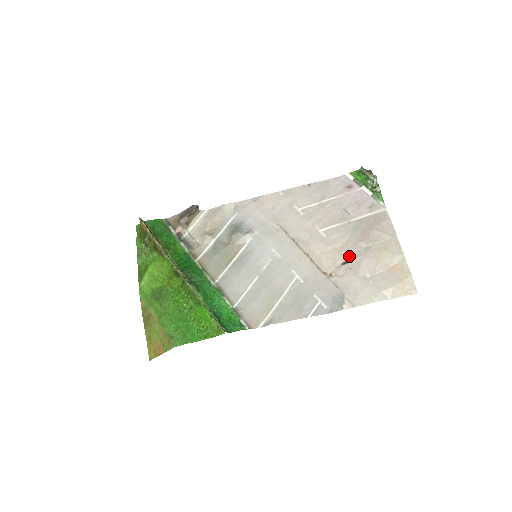
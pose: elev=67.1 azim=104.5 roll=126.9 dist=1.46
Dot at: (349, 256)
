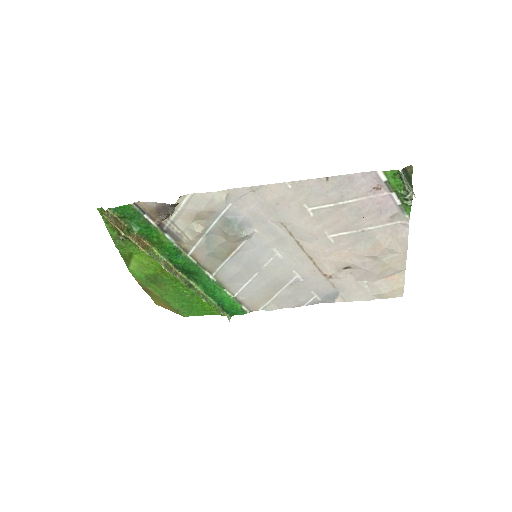
Dot at: (353, 265)
